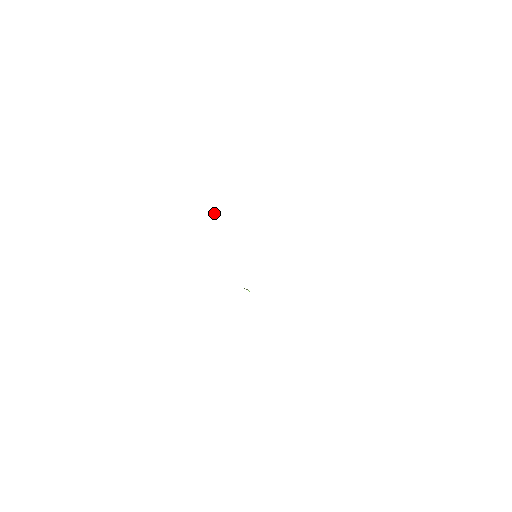
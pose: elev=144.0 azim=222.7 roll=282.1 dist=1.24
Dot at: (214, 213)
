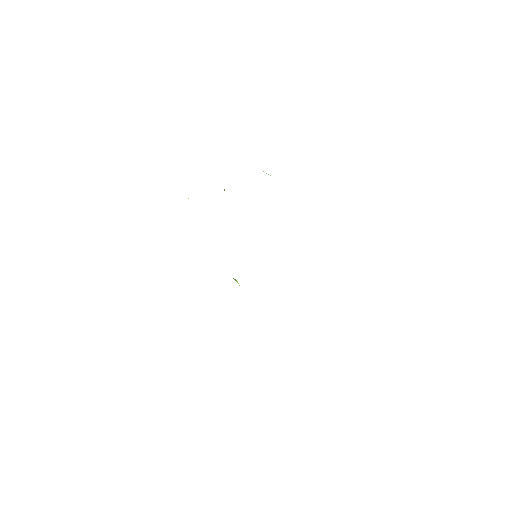
Dot at: occluded
